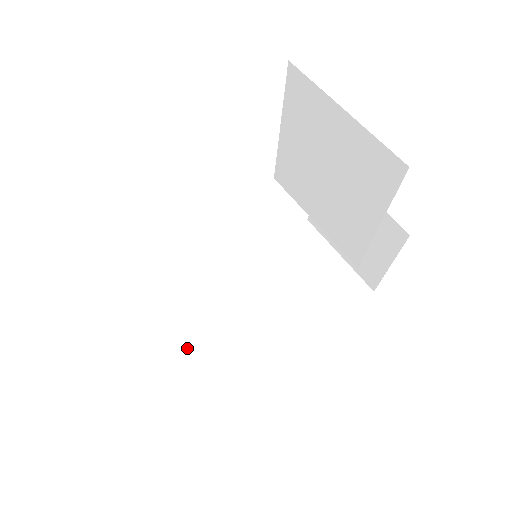
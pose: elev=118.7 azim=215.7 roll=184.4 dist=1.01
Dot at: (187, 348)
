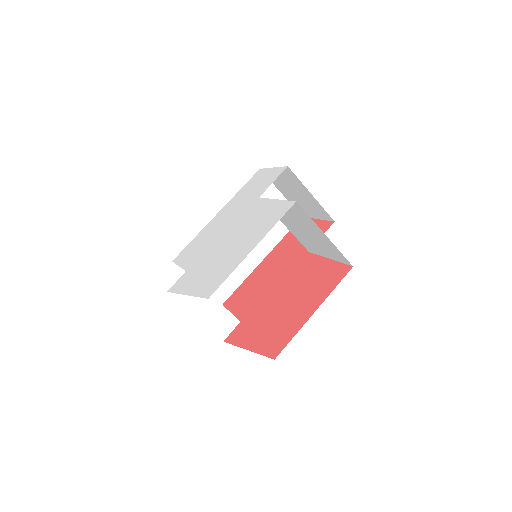
Dot at: (228, 312)
